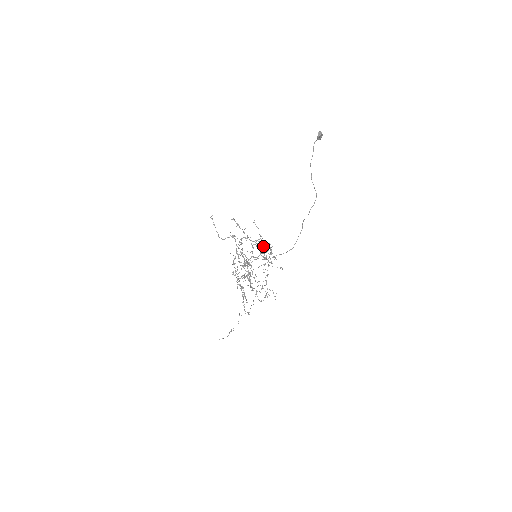
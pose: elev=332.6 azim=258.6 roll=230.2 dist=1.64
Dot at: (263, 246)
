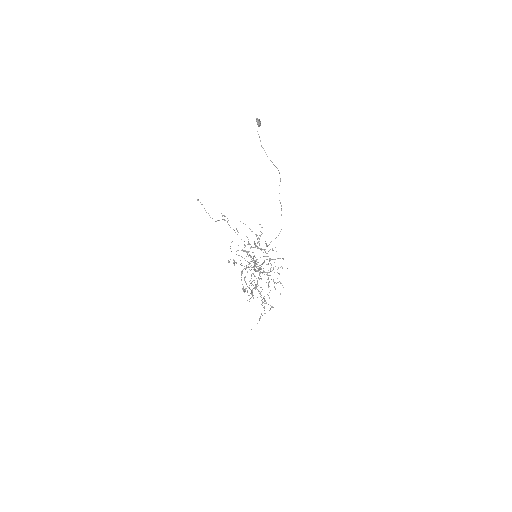
Dot at: (262, 263)
